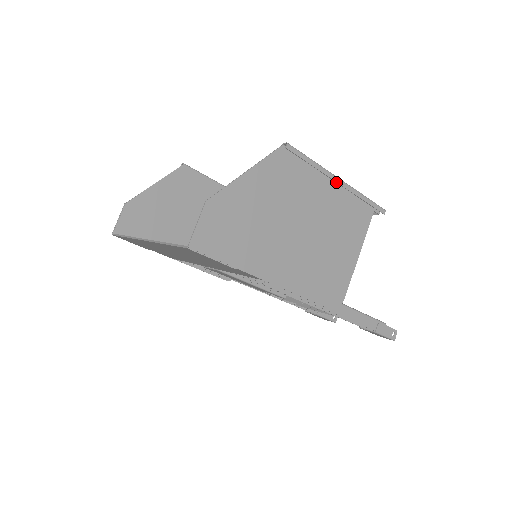
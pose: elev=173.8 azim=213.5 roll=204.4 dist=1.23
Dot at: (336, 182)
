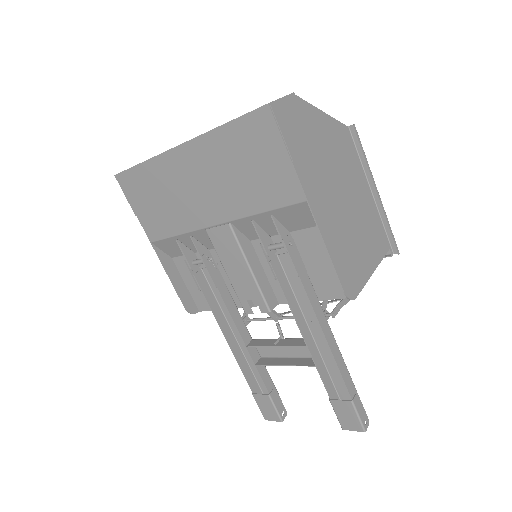
Dot at: (375, 189)
